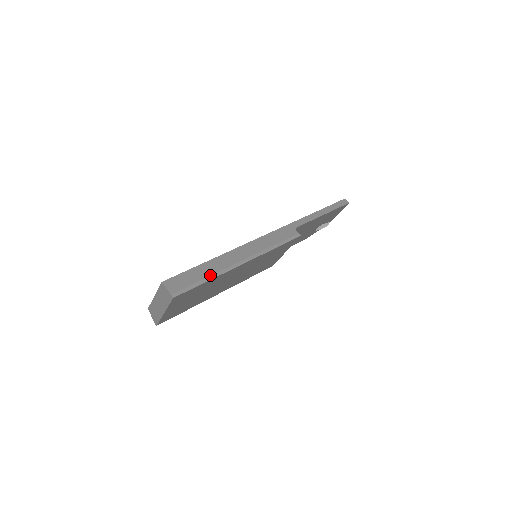
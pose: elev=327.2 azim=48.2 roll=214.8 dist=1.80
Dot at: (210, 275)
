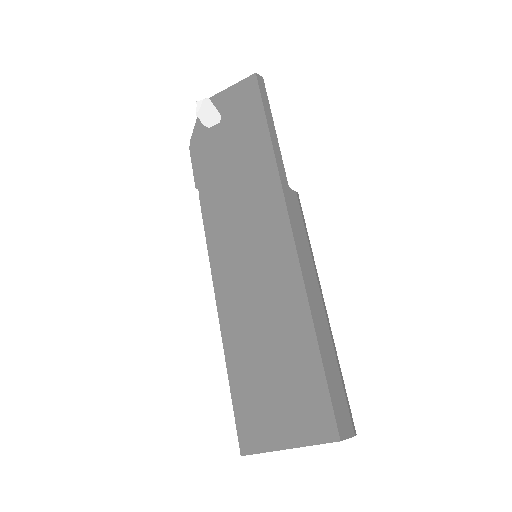
Dot at: (337, 362)
